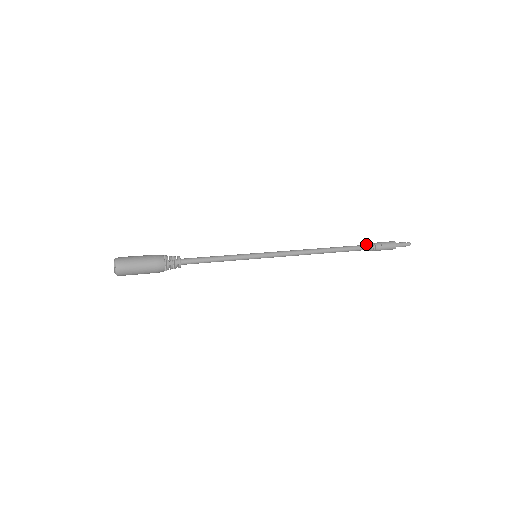
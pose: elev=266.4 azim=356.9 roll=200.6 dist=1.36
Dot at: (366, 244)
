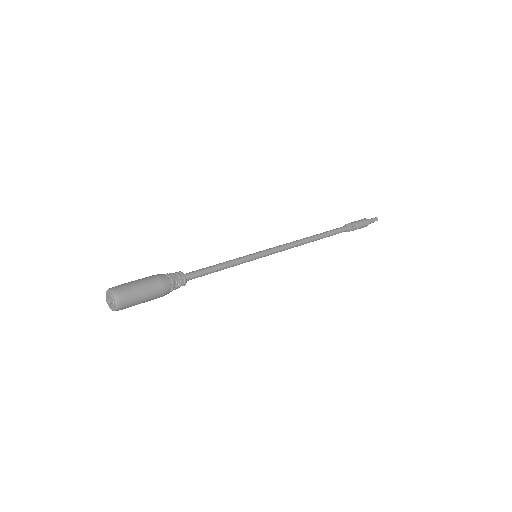
Dot at: (344, 226)
